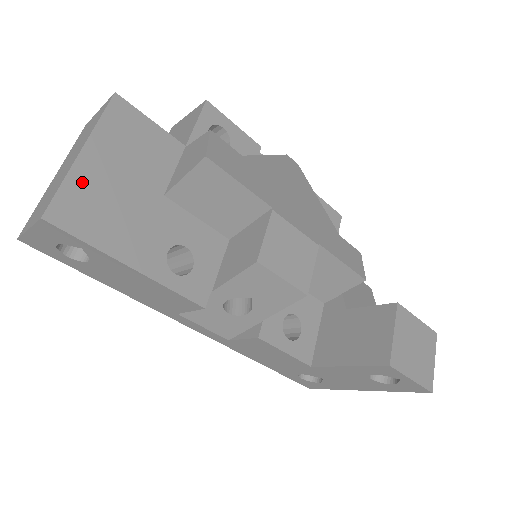
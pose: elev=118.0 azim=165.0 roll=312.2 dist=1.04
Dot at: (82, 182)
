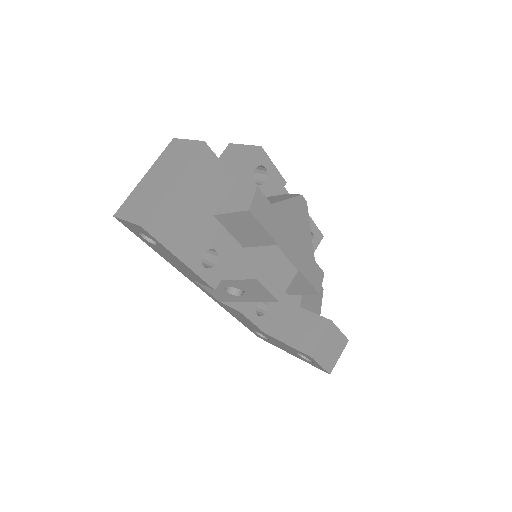
Dot at: (169, 204)
